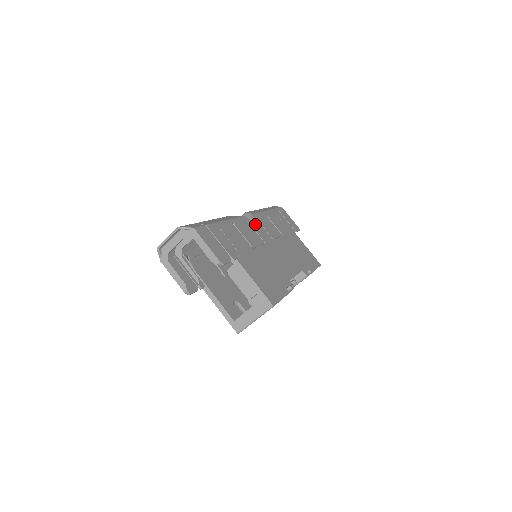
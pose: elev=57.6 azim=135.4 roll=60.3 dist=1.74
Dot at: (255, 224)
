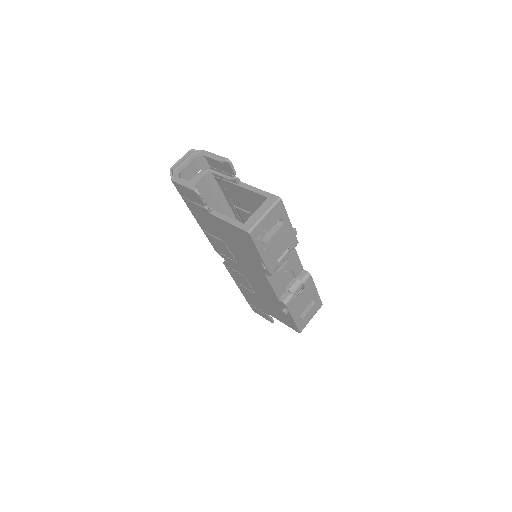
Dot at: occluded
